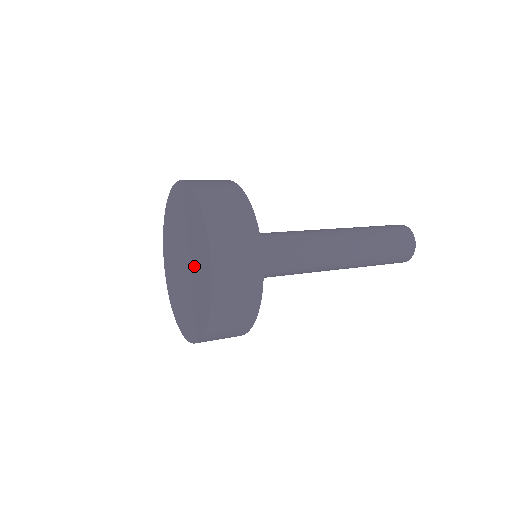
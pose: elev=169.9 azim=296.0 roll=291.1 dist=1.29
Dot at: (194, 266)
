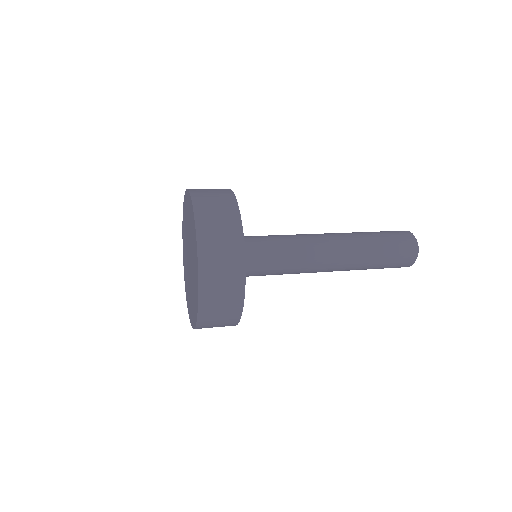
Dot at: (192, 278)
